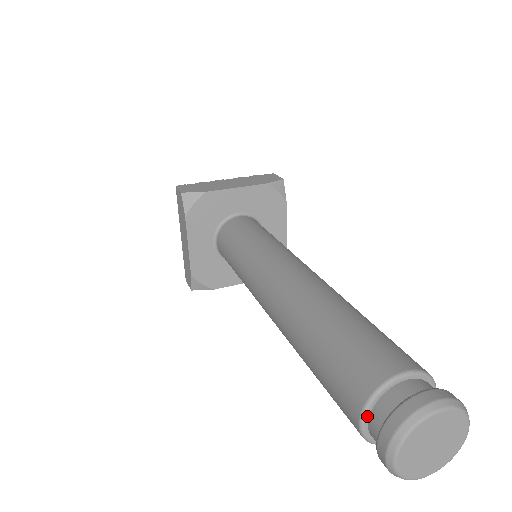
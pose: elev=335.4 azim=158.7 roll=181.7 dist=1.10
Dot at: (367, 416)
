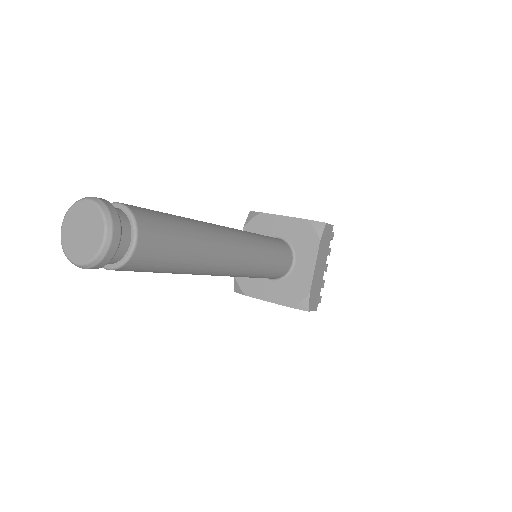
Dot at: occluded
